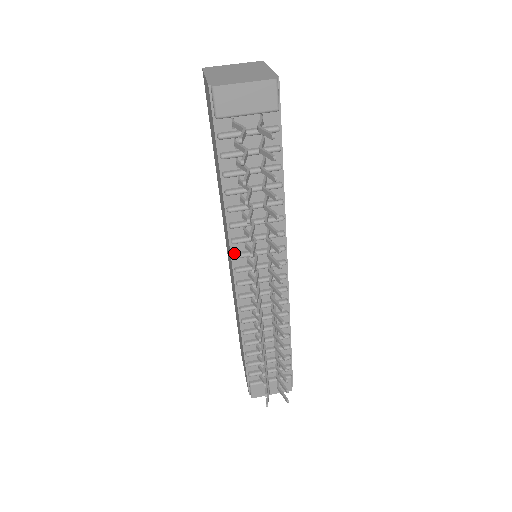
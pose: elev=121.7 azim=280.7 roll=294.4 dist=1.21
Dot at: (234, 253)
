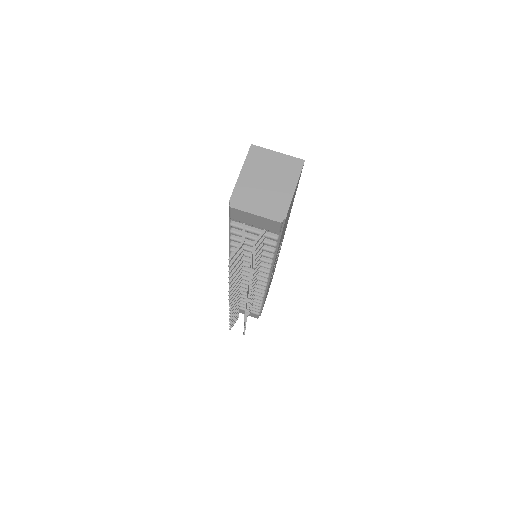
Dot at: occluded
